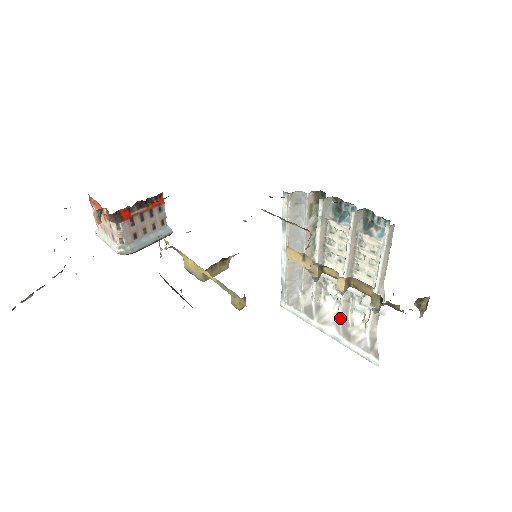
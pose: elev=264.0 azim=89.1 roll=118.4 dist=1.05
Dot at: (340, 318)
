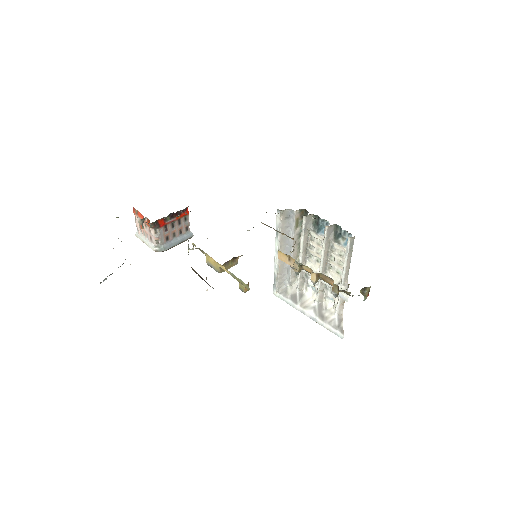
Dot at: (317, 304)
